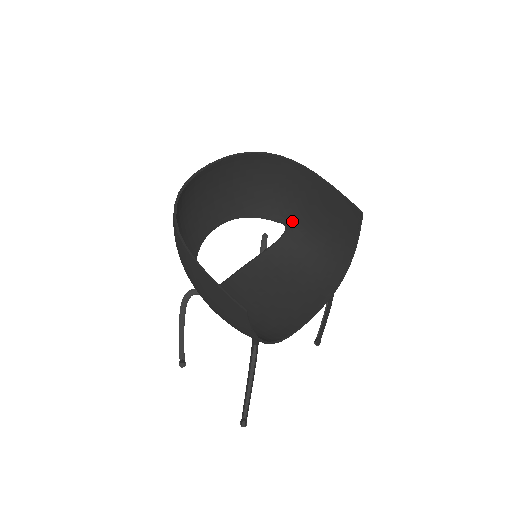
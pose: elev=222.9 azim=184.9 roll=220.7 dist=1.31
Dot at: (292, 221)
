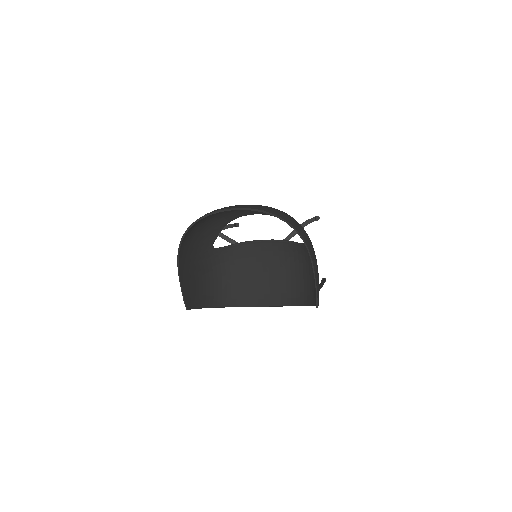
Dot at: occluded
